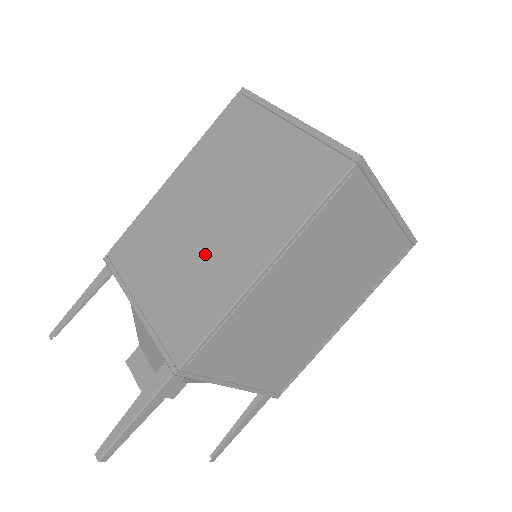
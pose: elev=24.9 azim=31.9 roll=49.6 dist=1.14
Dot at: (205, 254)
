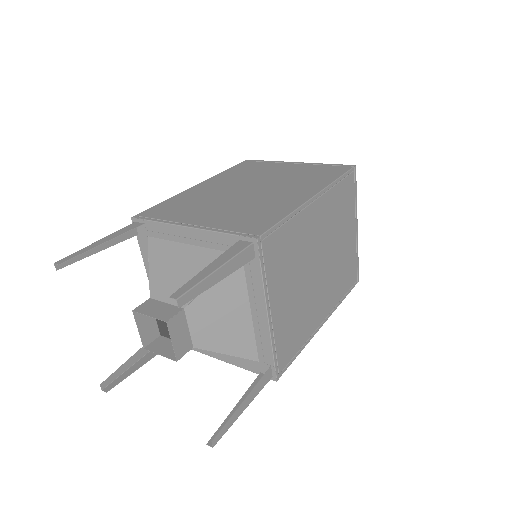
Dot at: (255, 199)
